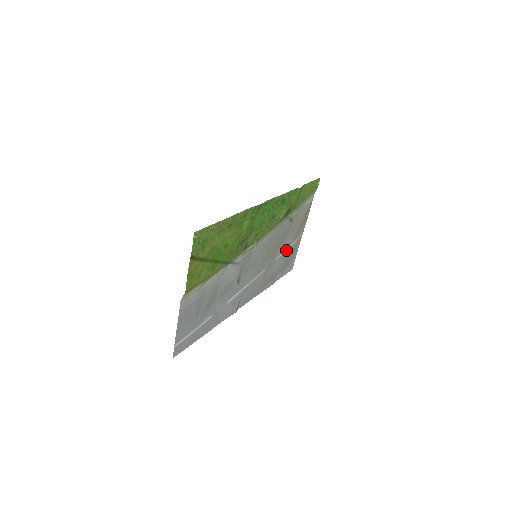
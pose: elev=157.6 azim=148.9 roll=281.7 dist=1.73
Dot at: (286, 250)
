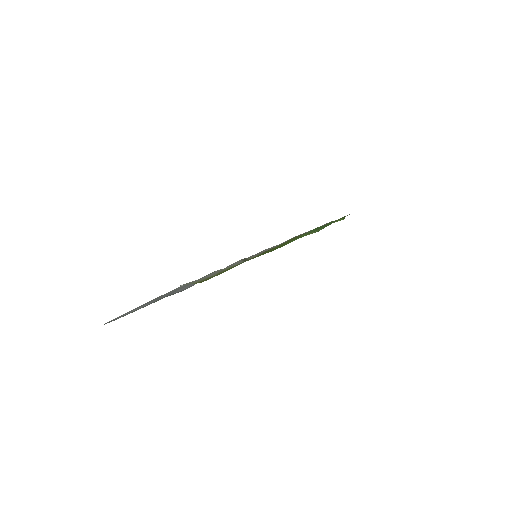
Dot at: occluded
